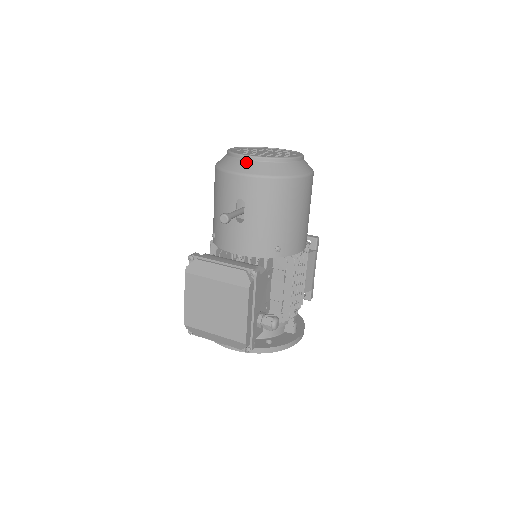
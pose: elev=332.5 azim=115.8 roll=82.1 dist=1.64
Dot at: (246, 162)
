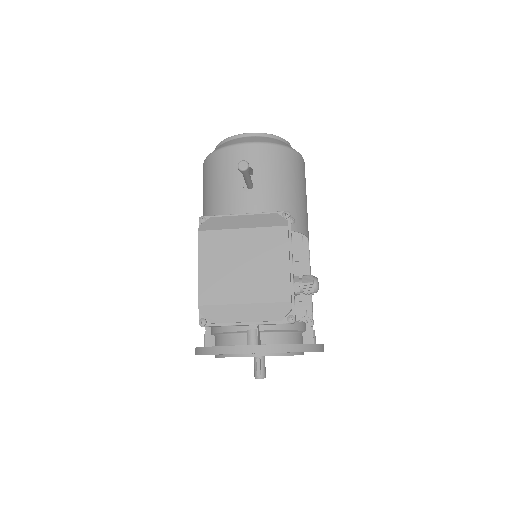
Dot at: (247, 137)
